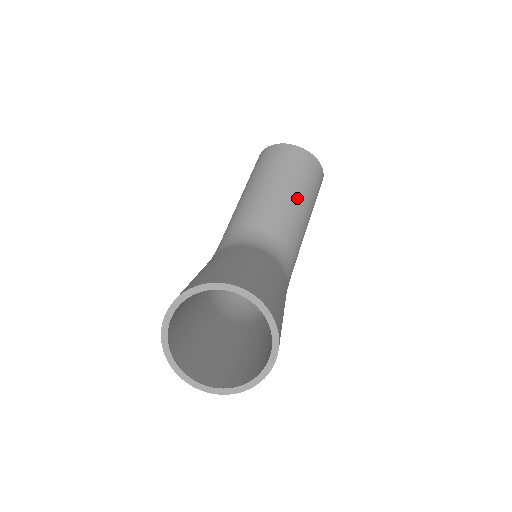
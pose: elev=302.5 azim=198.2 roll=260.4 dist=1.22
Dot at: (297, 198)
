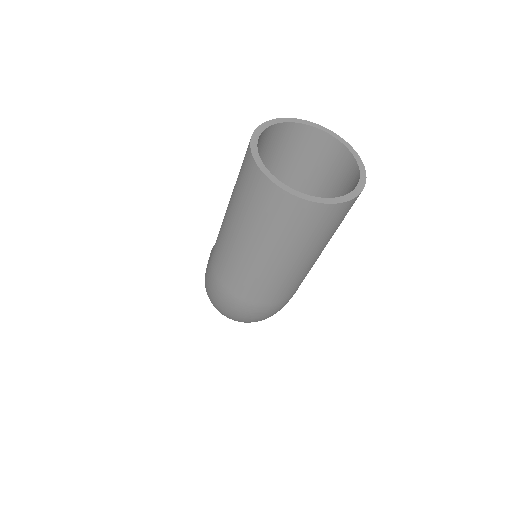
Dot at: occluded
